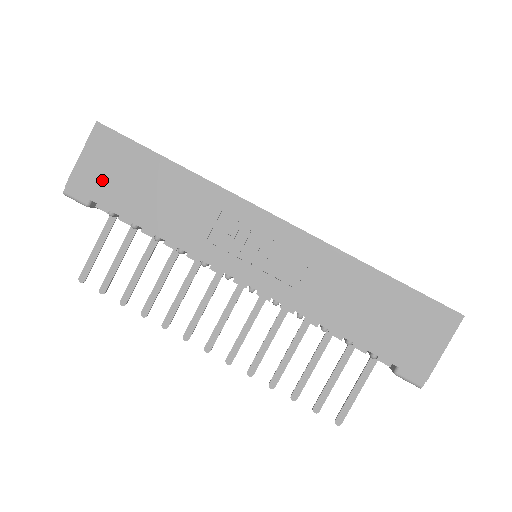
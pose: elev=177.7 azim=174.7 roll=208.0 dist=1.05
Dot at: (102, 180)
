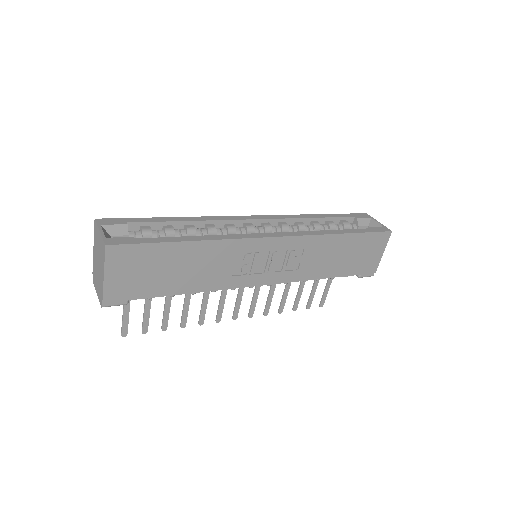
Dot at: (133, 283)
